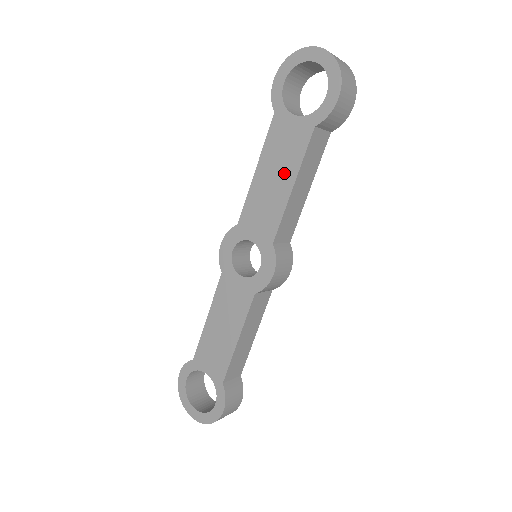
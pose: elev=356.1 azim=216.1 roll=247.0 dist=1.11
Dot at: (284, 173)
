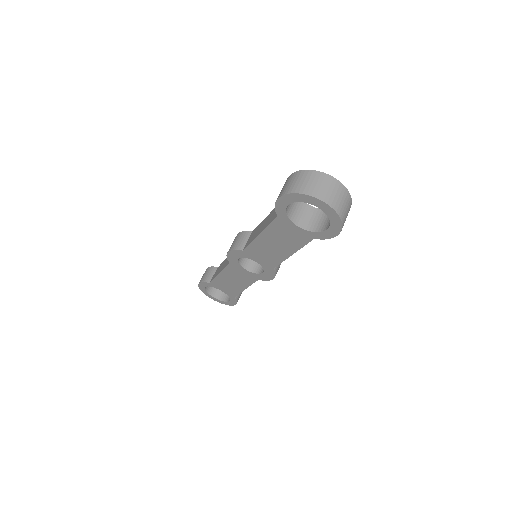
Dot at: (285, 247)
